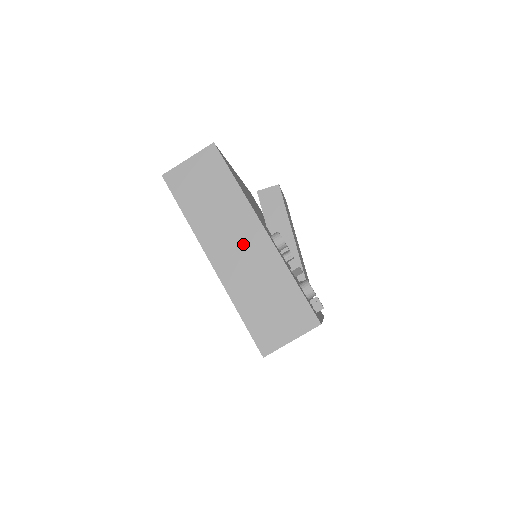
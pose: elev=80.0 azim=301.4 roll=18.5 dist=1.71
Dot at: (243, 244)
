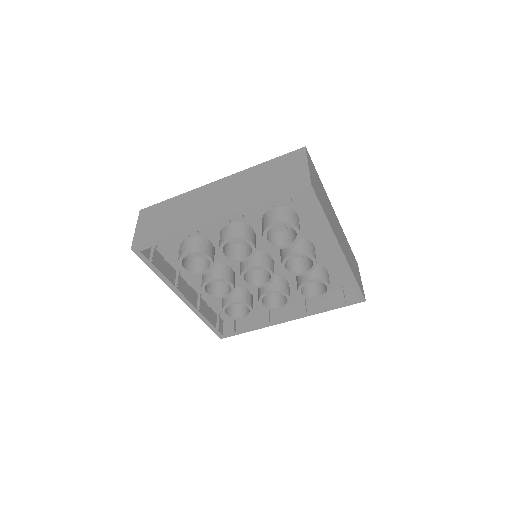
Dot at: (217, 195)
